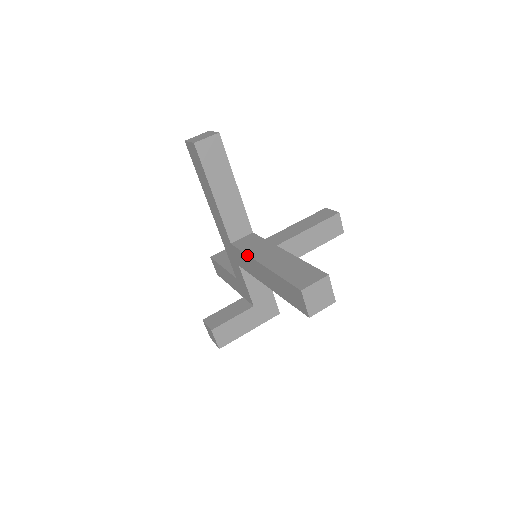
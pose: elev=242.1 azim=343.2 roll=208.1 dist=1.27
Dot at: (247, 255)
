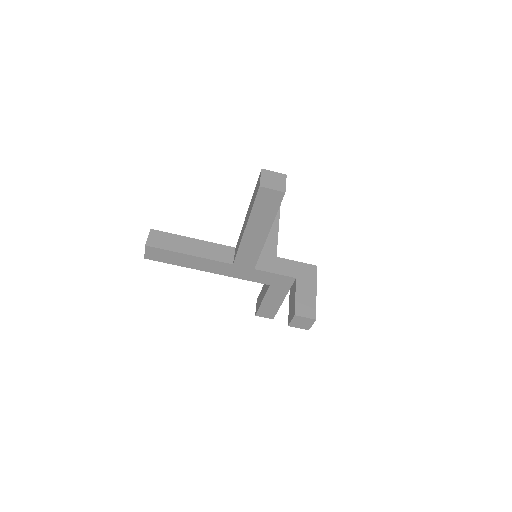
Dot at: (240, 245)
